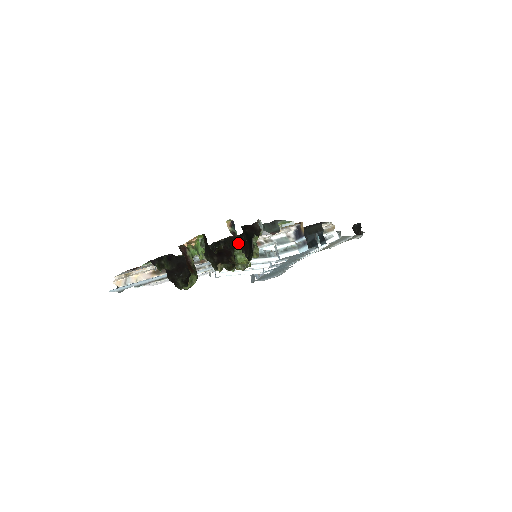
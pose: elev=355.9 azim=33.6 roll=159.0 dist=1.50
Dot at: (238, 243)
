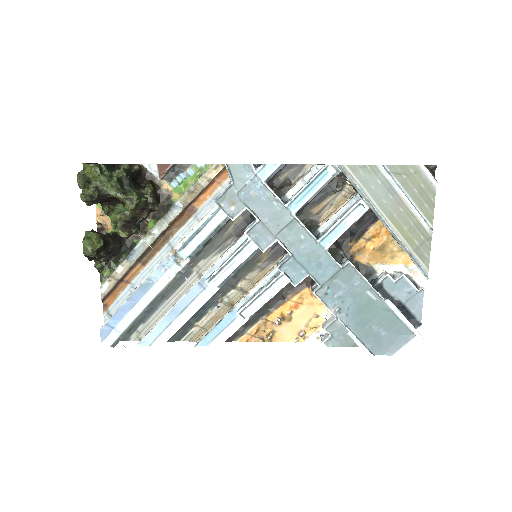
Dot at: occluded
